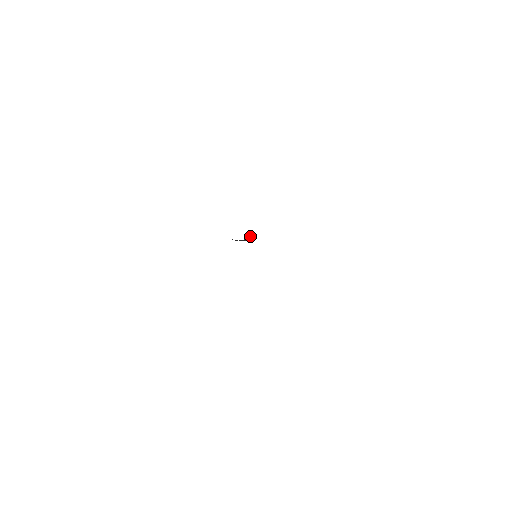
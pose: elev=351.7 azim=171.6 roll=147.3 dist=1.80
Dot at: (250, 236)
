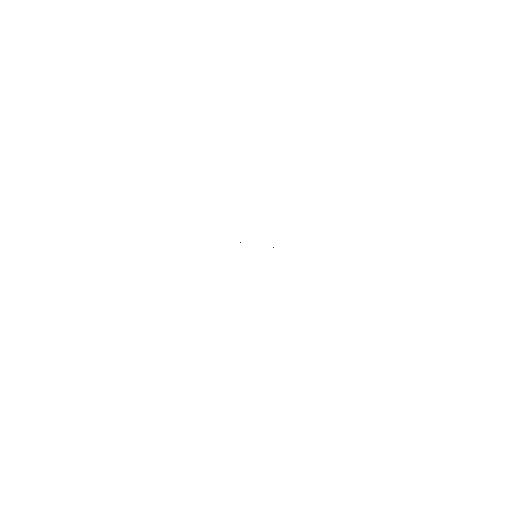
Dot at: occluded
